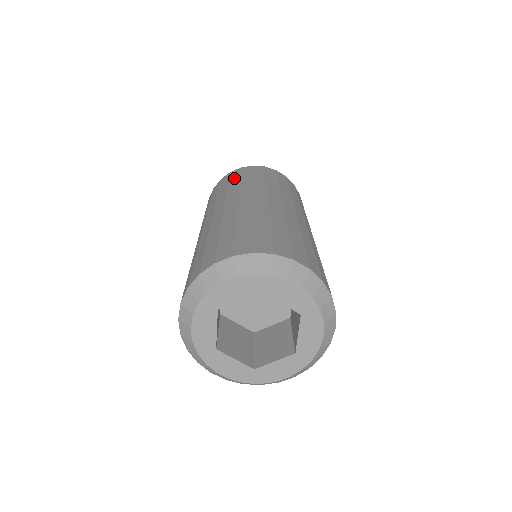
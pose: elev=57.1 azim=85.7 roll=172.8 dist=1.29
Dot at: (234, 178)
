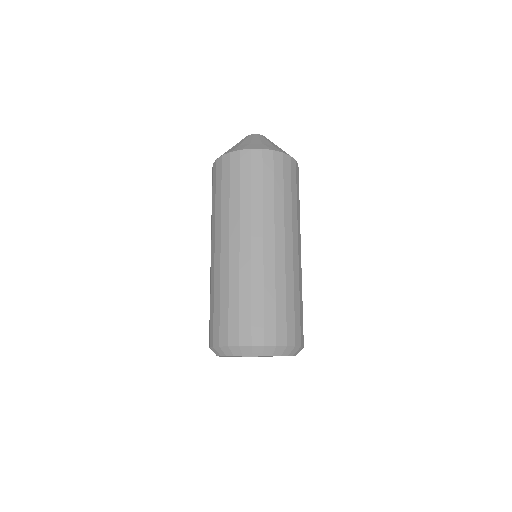
Dot at: (234, 178)
